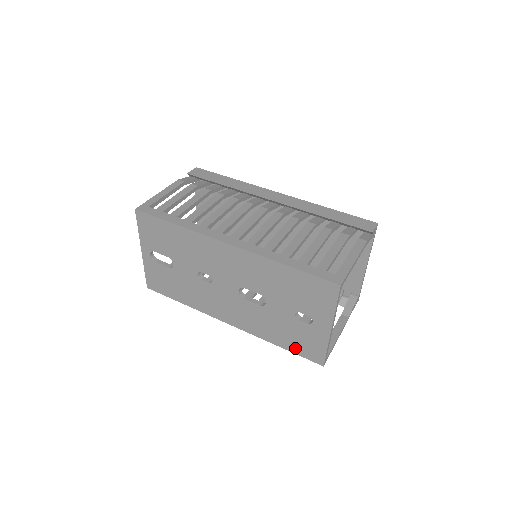
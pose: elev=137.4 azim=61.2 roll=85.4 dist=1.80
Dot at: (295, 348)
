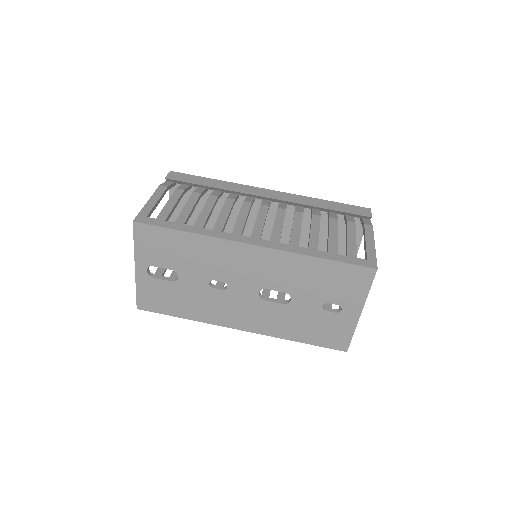
Dot at: (318, 340)
